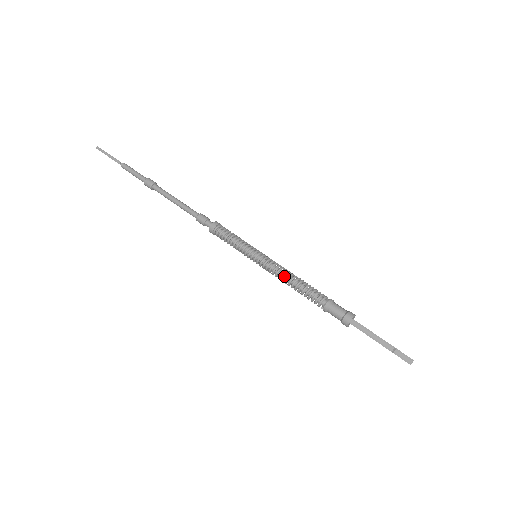
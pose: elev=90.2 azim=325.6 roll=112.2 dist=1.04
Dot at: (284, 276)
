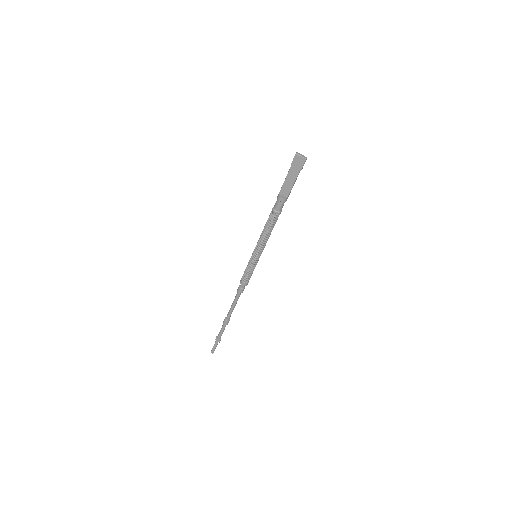
Dot at: (261, 235)
